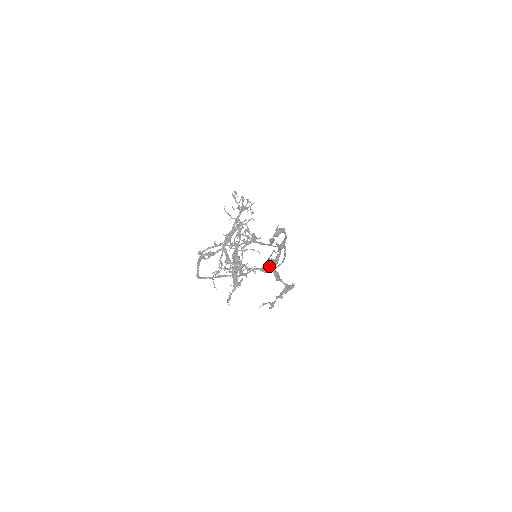
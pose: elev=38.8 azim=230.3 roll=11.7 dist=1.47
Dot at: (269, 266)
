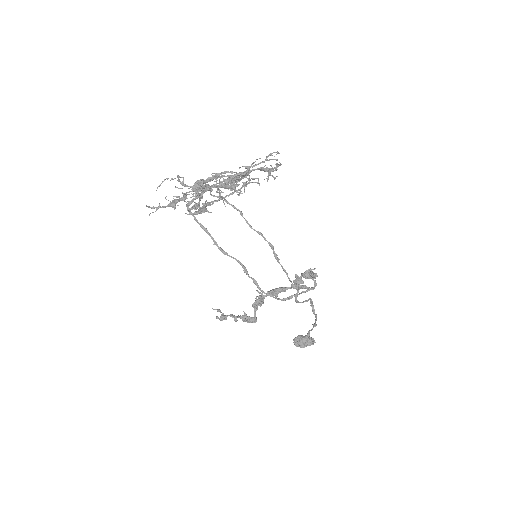
Dot at: (303, 340)
